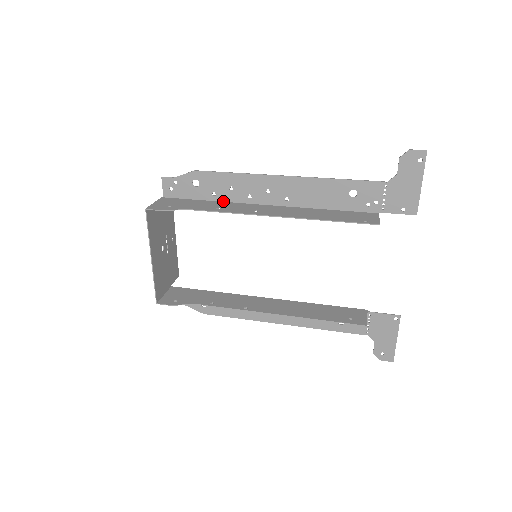
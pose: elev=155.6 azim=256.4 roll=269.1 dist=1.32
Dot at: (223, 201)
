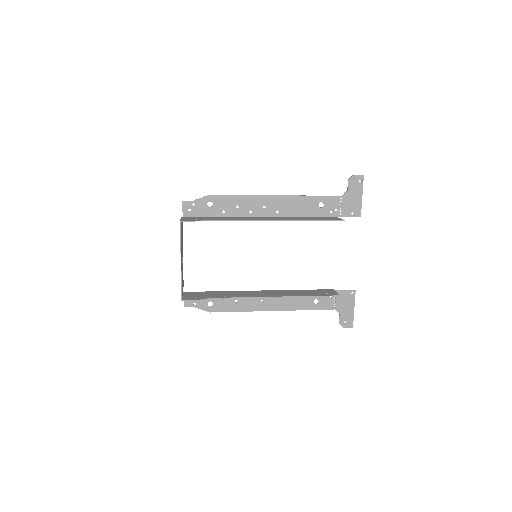
Dot at: (230, 217)
